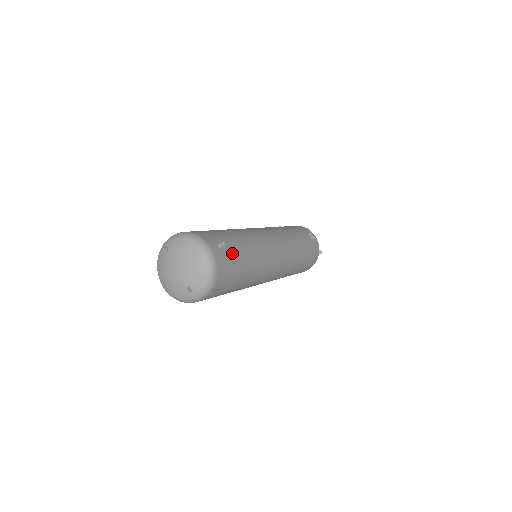
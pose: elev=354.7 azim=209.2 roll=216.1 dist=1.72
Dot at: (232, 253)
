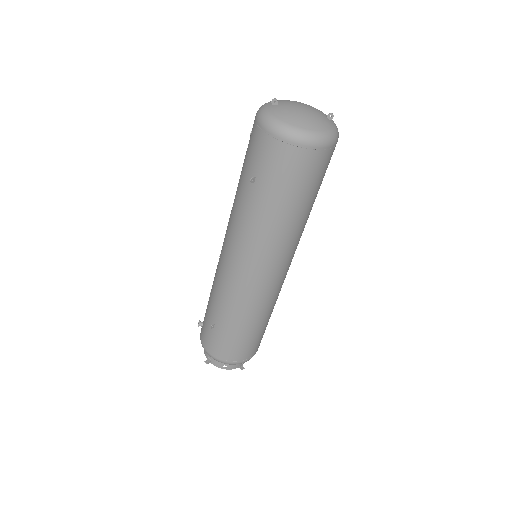
Dot at: occluded
